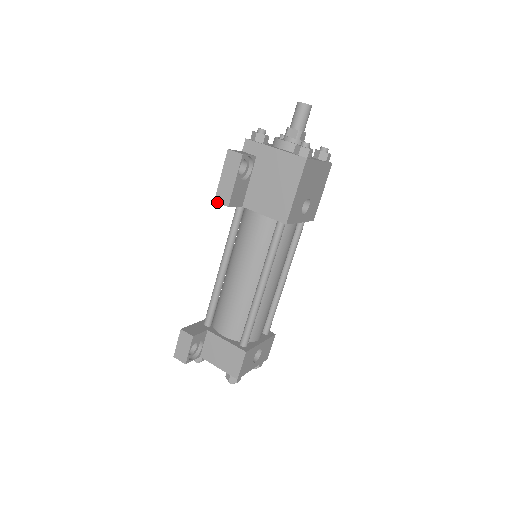
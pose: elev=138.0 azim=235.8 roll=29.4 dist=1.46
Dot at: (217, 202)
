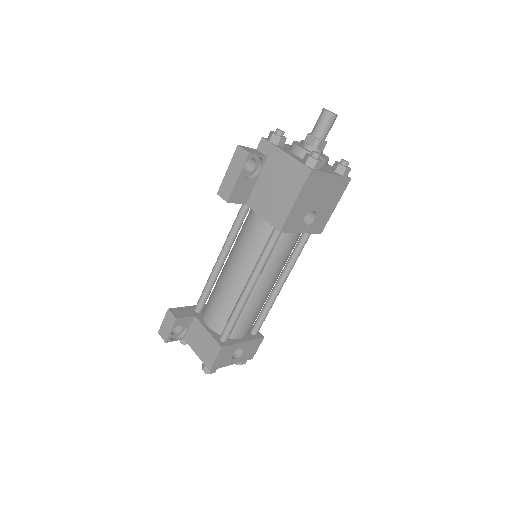
Dot at: (219, 195)
